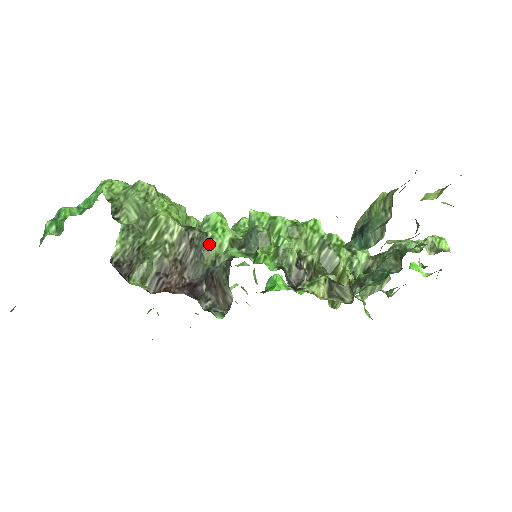
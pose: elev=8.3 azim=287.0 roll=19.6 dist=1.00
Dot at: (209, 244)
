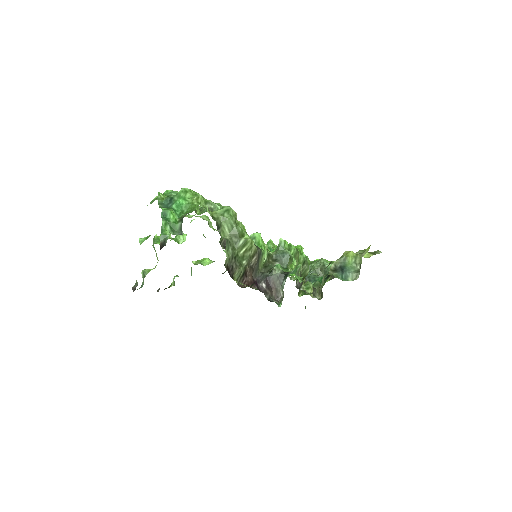
Dot at: (262, 257)
